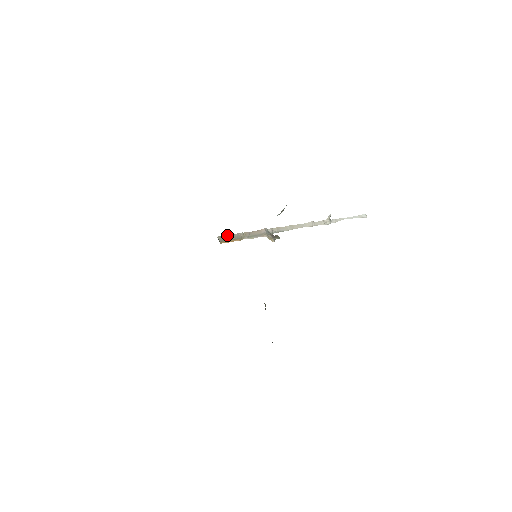
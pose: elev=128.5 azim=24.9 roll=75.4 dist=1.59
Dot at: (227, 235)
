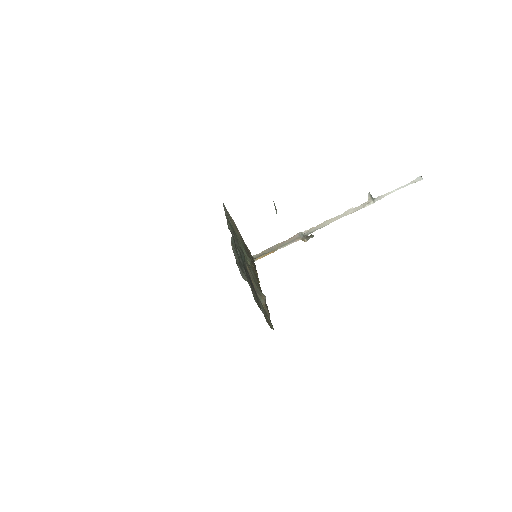
Dot at: (262, 251)
